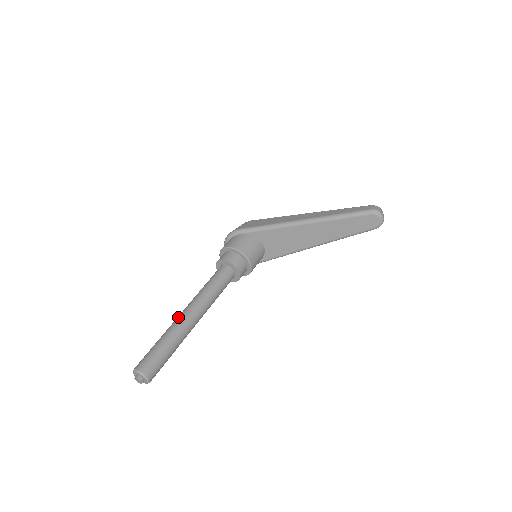
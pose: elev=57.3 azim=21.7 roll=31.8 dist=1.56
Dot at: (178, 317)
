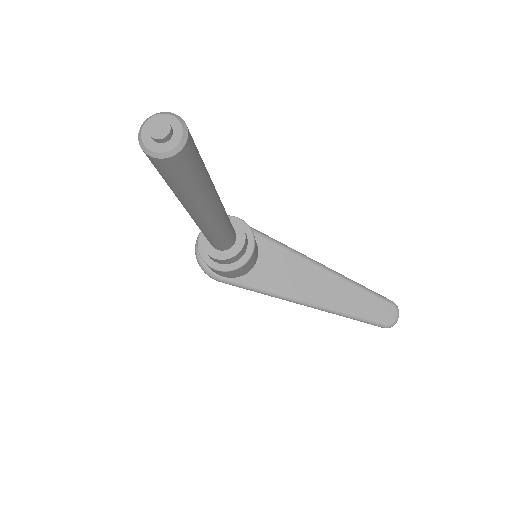
Dot at: occluded
